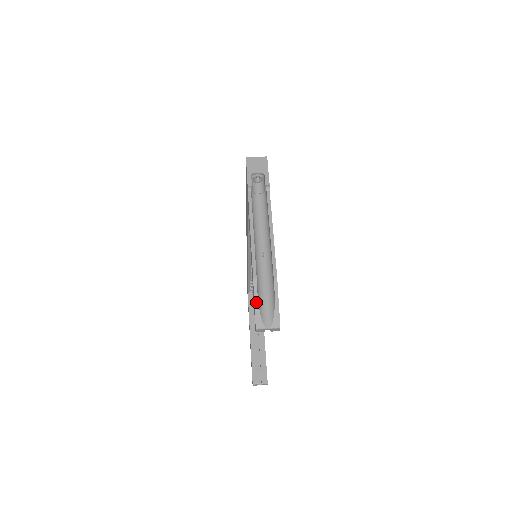
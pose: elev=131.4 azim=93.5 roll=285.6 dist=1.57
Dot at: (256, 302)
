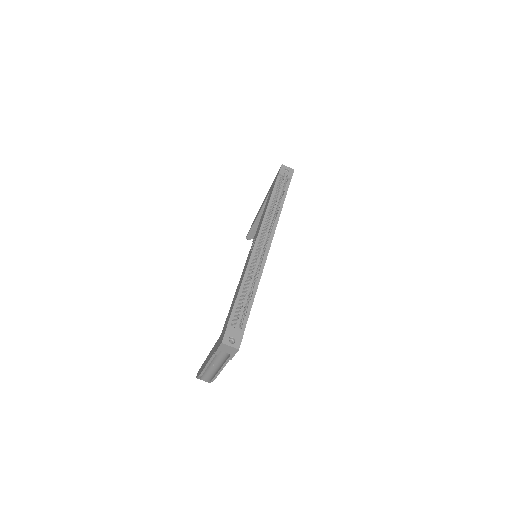
Dot at: (199, 377)
